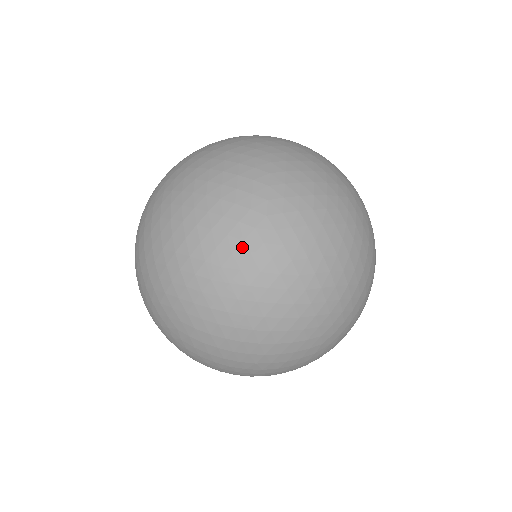
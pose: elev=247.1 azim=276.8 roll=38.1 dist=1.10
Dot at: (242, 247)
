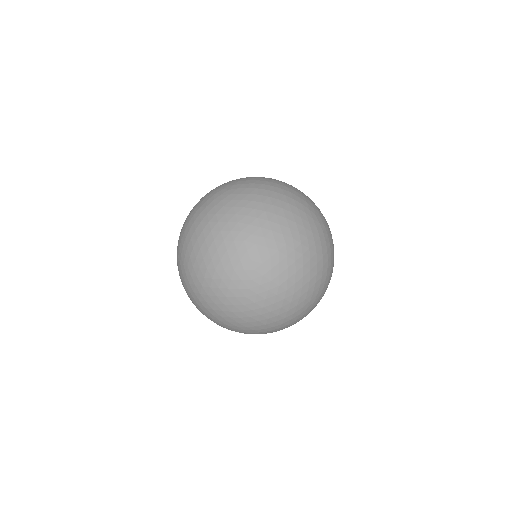
Dot at: (231, 272)
